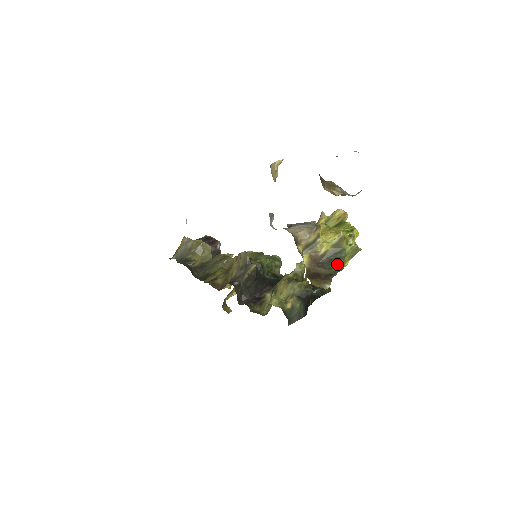
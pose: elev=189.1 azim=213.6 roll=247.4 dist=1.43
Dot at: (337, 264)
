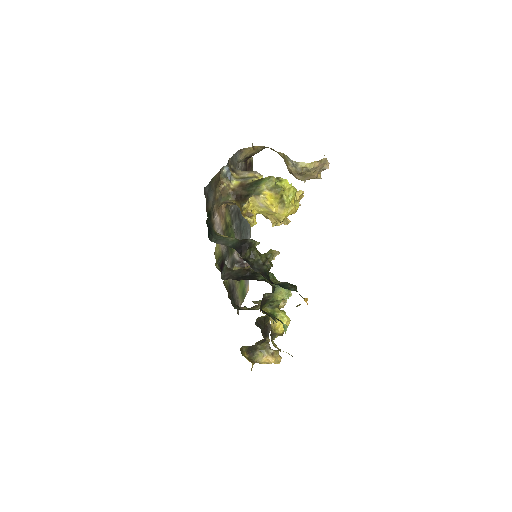
Dot at: (254, 188)
